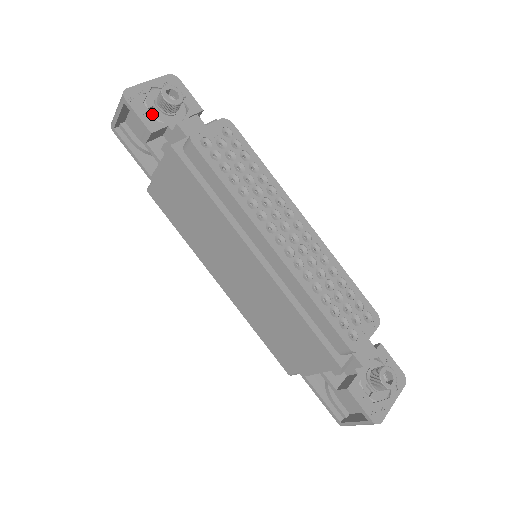
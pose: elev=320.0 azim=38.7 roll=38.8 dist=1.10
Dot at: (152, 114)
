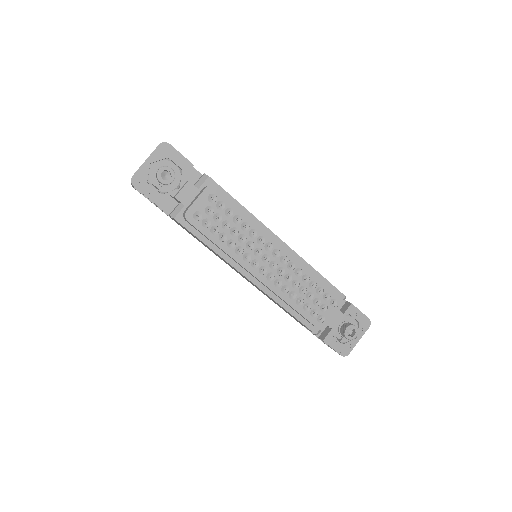
Dot at: (156, 187)
